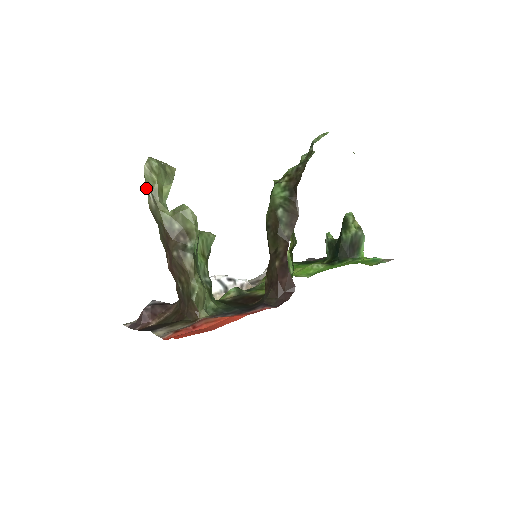
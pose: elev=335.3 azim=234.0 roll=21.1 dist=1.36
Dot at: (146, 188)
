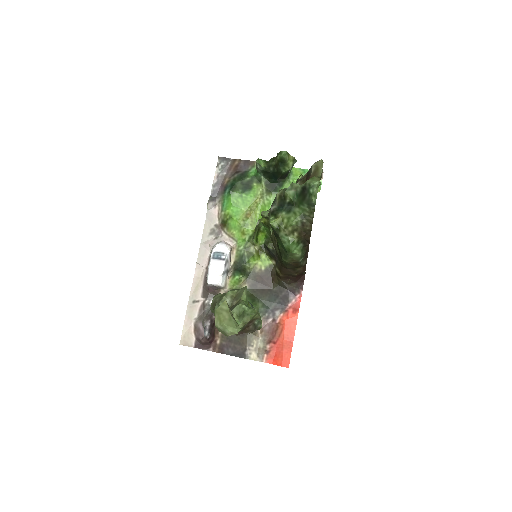
Dot at: occluded
